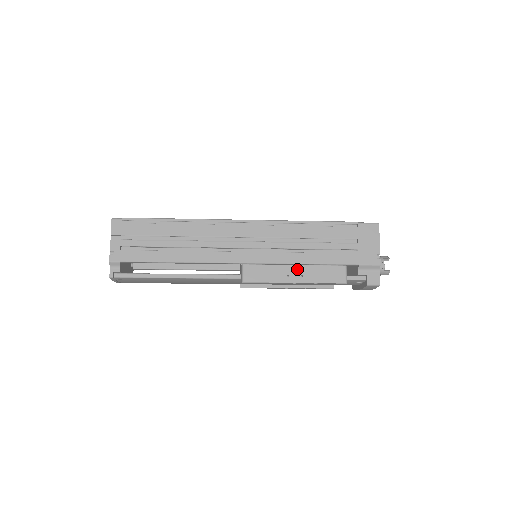
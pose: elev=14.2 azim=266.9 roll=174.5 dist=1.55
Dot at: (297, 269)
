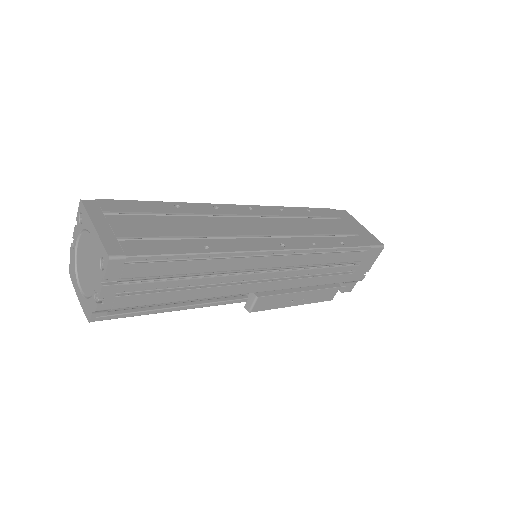
Dot at: (303, 295)
